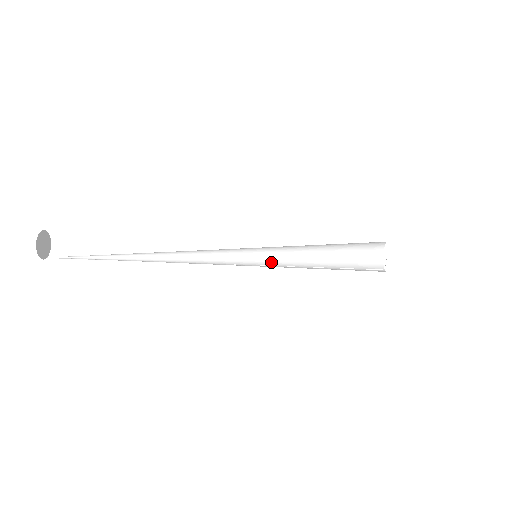
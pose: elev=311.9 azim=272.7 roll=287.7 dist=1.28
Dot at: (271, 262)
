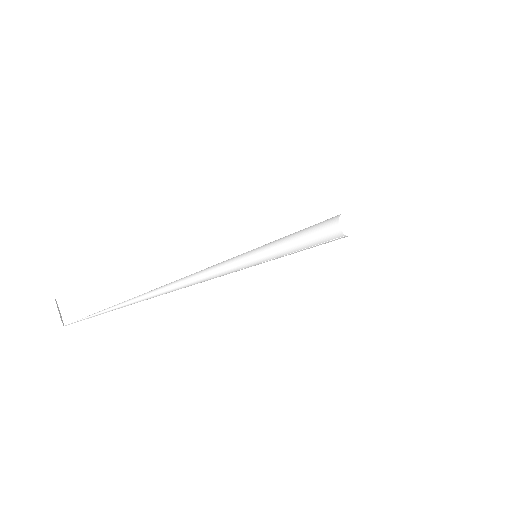
Dot at: (266, 258)
